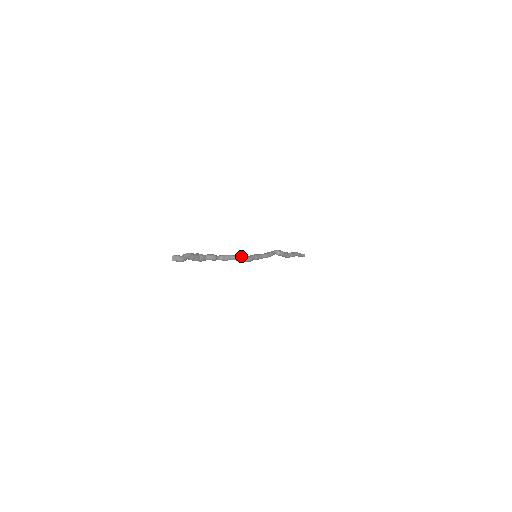
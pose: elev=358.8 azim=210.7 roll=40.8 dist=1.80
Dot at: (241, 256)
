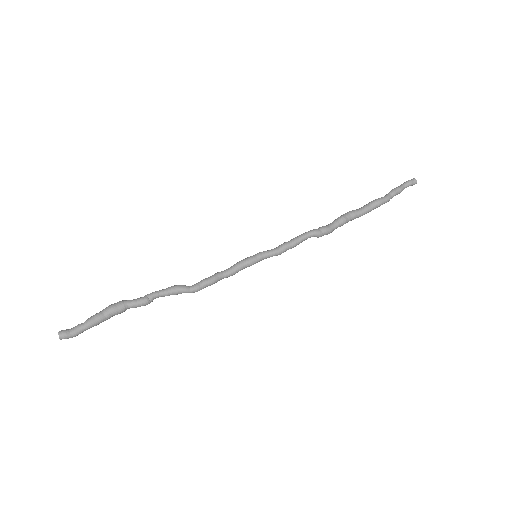
Dot at: (207, 286)
